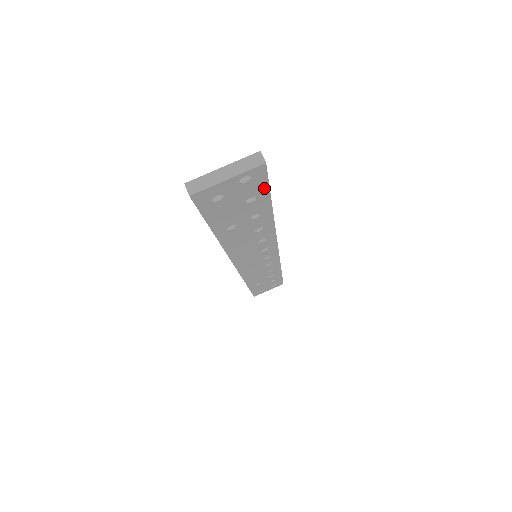
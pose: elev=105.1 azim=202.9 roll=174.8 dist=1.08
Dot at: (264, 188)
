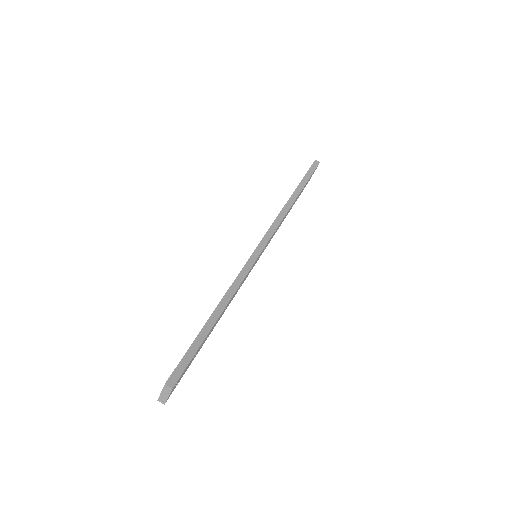
Dot at: (191, 360)
